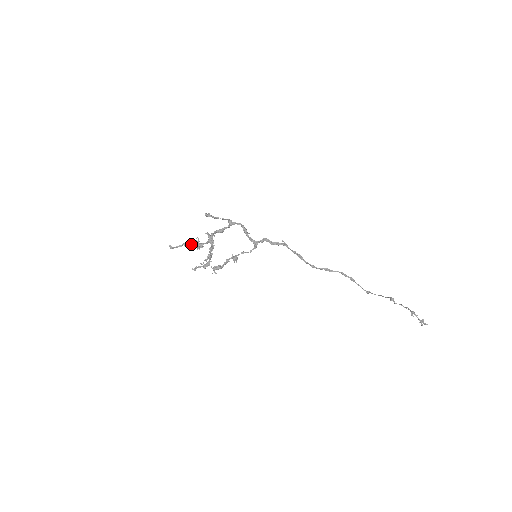
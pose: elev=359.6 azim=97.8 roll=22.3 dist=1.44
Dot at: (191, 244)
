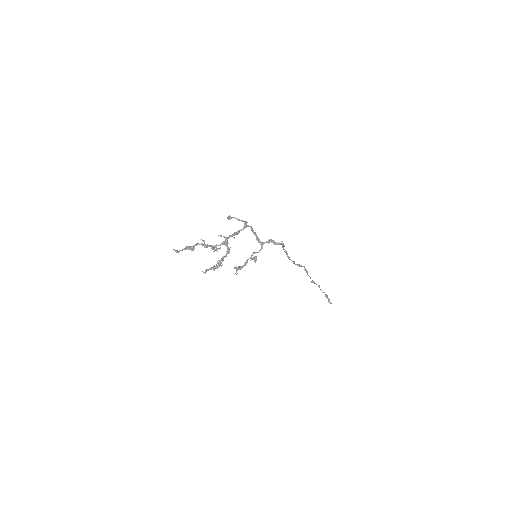
Dot at: occluded
